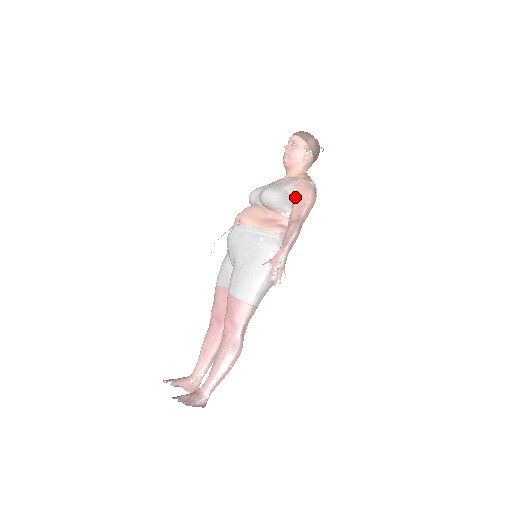
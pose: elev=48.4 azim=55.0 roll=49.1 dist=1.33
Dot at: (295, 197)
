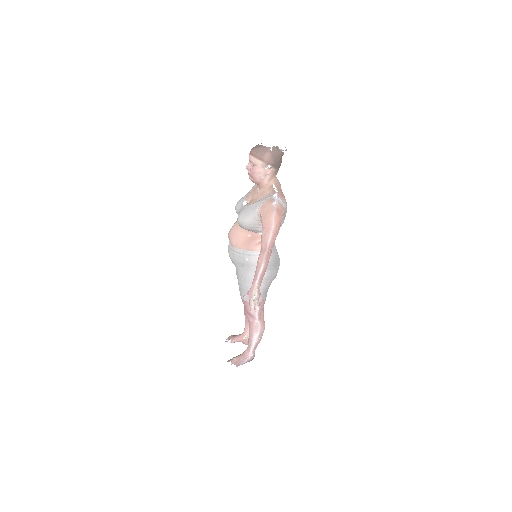
Dot at: (262, 222)
